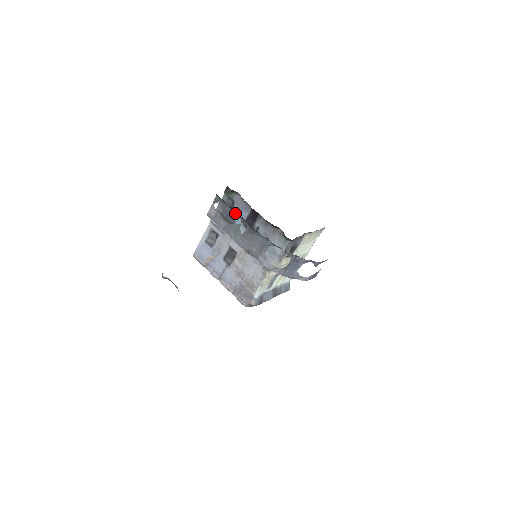
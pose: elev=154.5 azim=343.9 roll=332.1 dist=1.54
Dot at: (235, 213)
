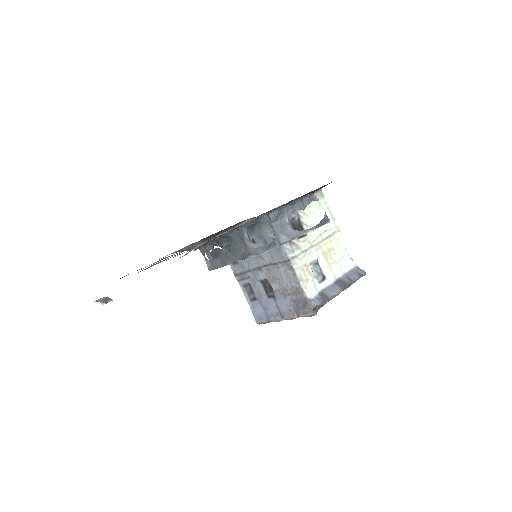
Dot at: (214, 243)
